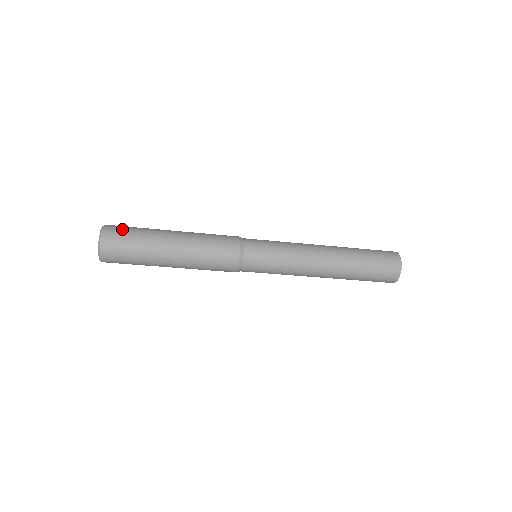
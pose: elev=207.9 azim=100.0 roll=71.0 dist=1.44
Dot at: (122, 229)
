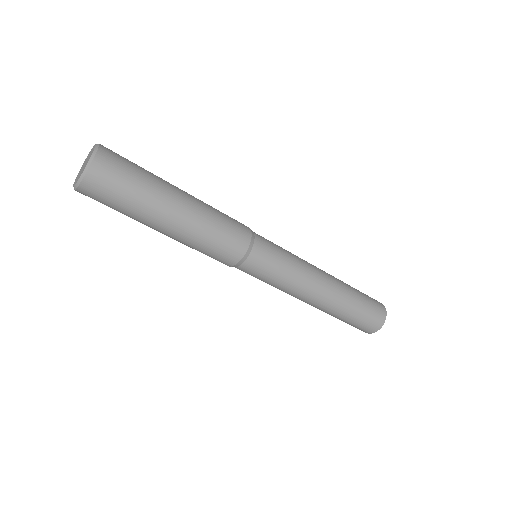
Dot at: (118, 172)
